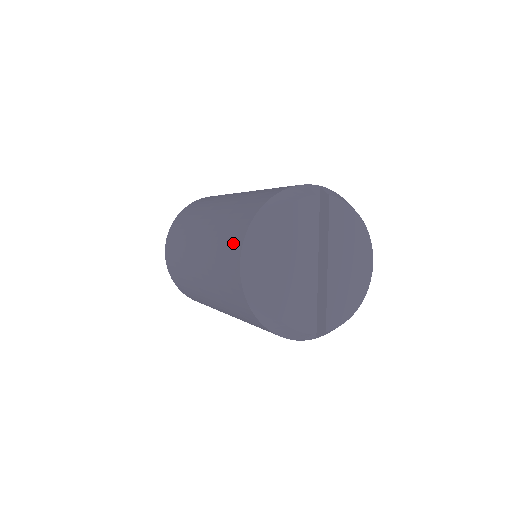
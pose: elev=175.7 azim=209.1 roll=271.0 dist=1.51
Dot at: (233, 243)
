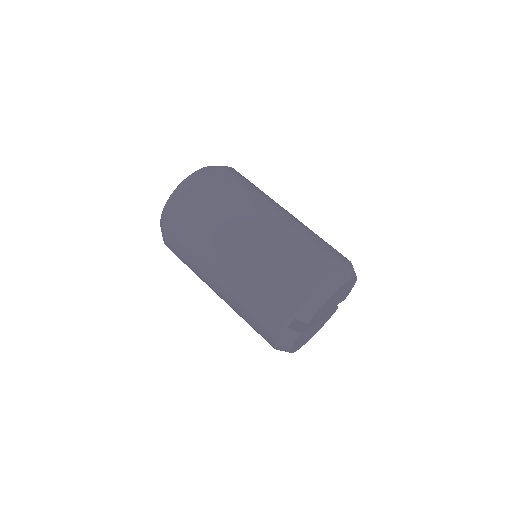
Dot at: occluded
